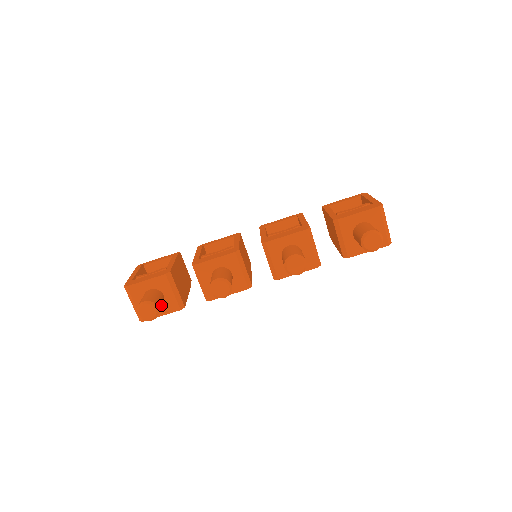
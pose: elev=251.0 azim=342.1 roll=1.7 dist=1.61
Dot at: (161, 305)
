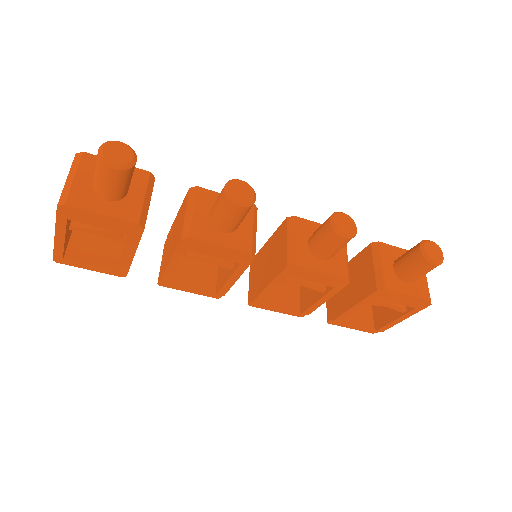
Dot at: (130, 179)
